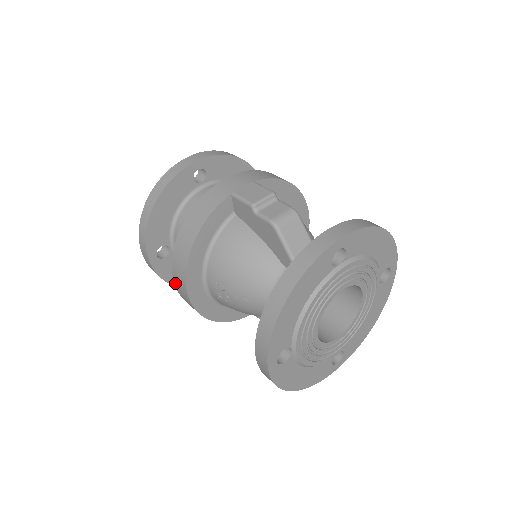
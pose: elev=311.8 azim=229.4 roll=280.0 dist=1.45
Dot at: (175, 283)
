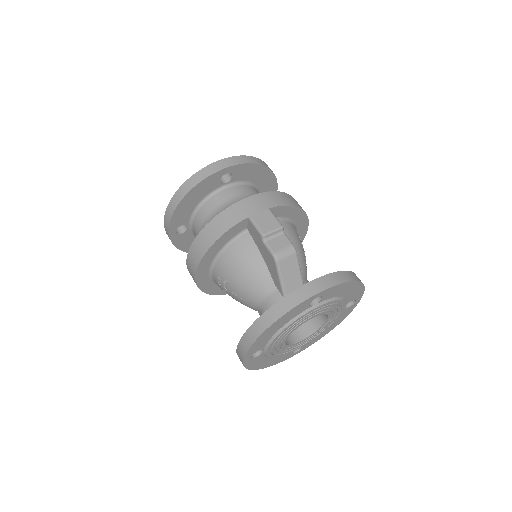
Dot at: (187, 265)
